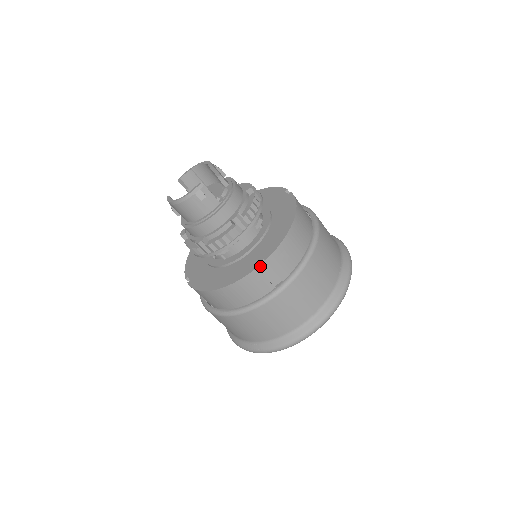
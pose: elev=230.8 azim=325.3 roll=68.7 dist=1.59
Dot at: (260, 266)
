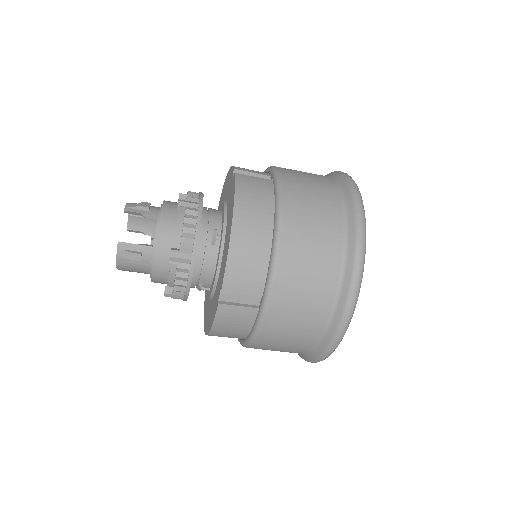
Dot at: (223, 298)
